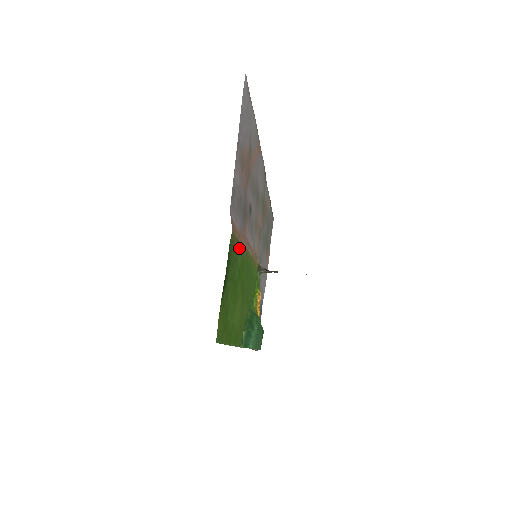
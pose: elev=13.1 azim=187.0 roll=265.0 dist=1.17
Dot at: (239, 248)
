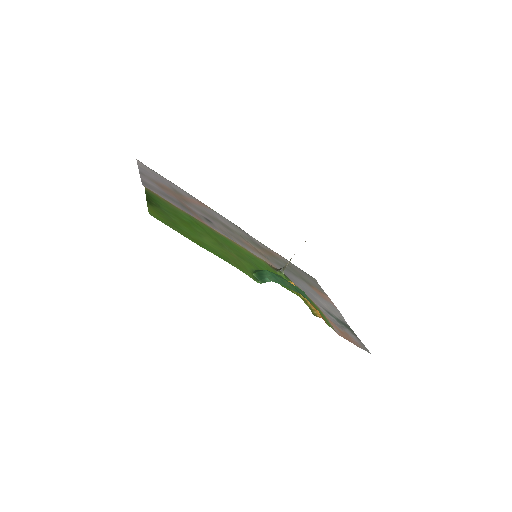
Dot at: (179, 210)
